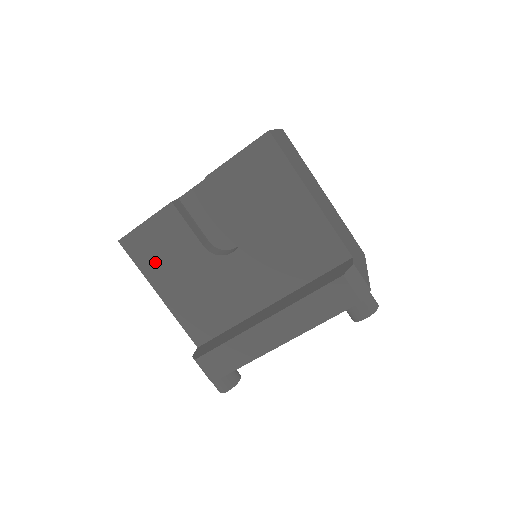
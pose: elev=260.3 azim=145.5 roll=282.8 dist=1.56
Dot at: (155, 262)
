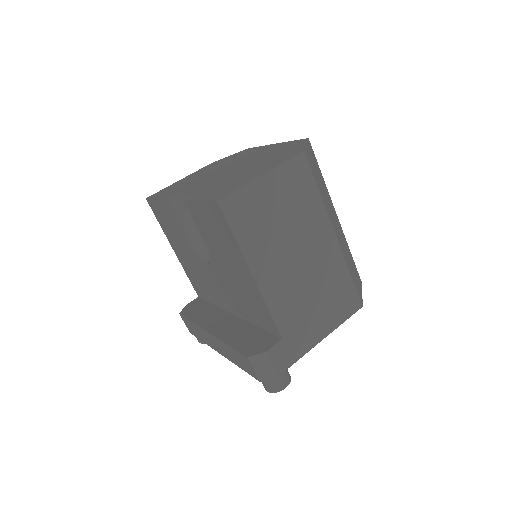
Dot at: (167, 229)
